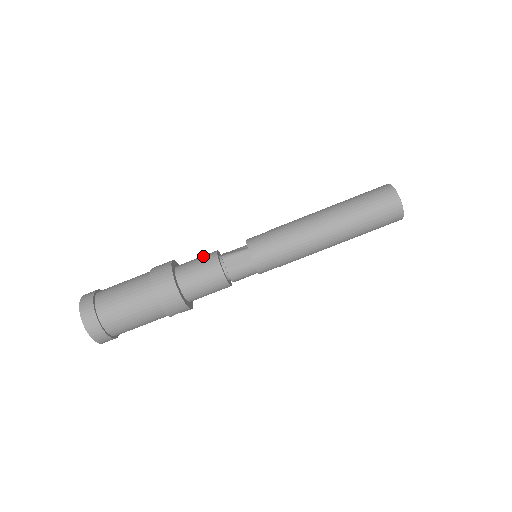
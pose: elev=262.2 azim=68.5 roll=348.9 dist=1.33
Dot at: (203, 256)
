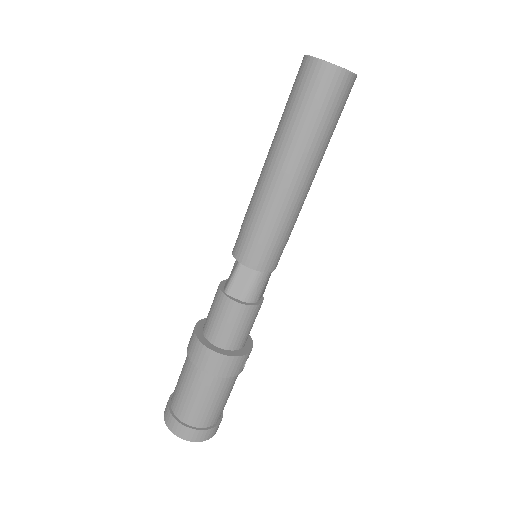
Dot at: (213, 301)
